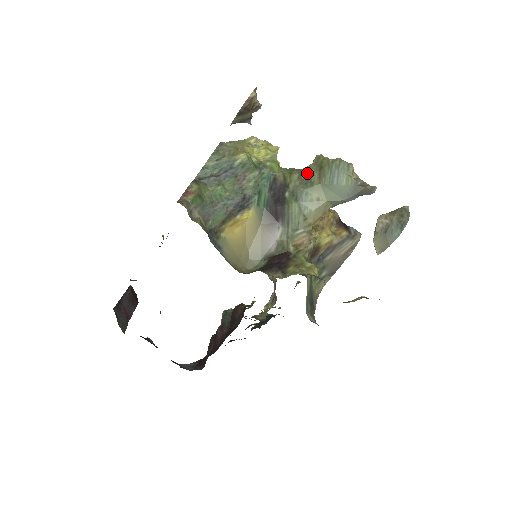
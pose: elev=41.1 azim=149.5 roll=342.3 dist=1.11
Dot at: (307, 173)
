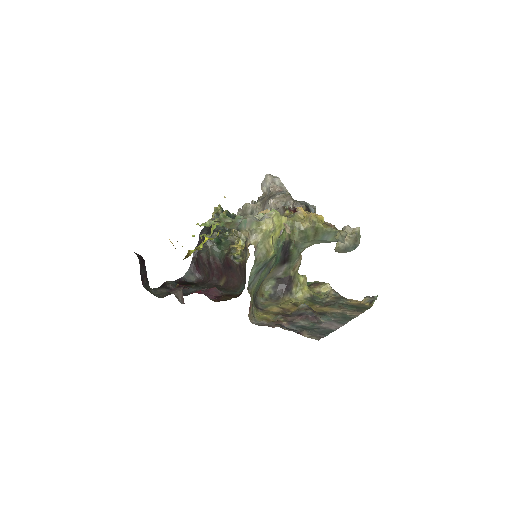
Dot at: (306, 233)
